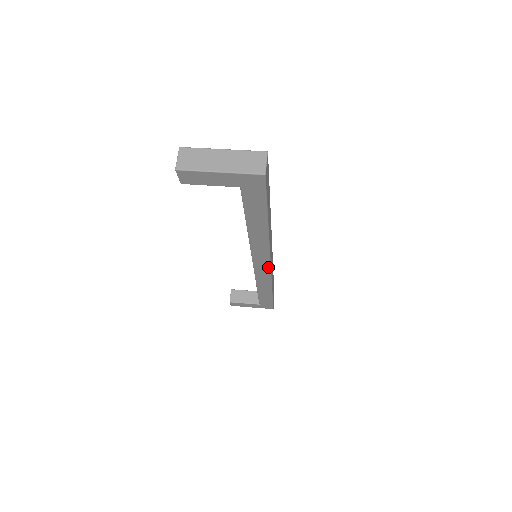
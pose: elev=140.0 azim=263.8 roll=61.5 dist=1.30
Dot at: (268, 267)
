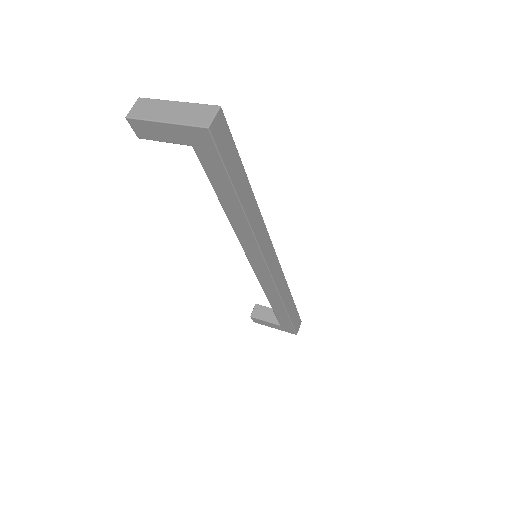
Dot at: (267, 270)
